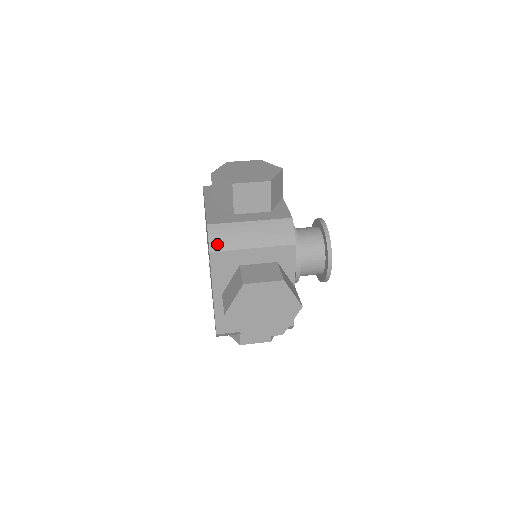
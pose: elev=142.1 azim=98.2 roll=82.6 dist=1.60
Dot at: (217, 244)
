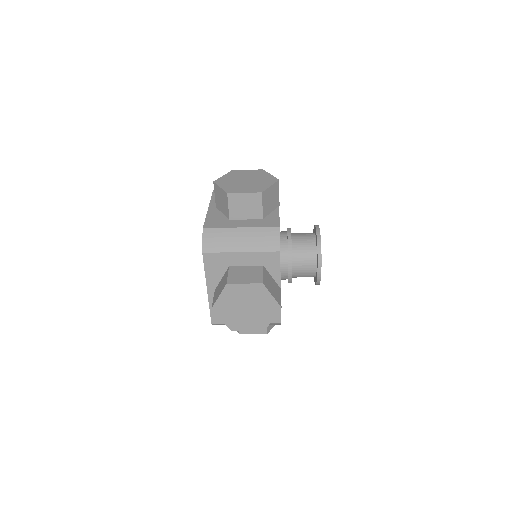
Dot at: occluded
